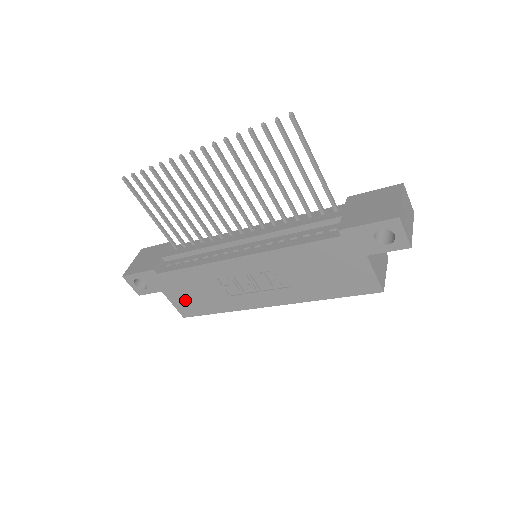
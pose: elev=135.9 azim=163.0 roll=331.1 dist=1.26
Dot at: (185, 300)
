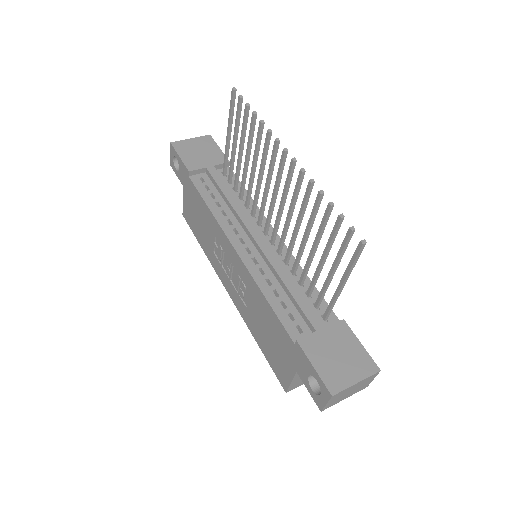
Dot at: (191, 211)
